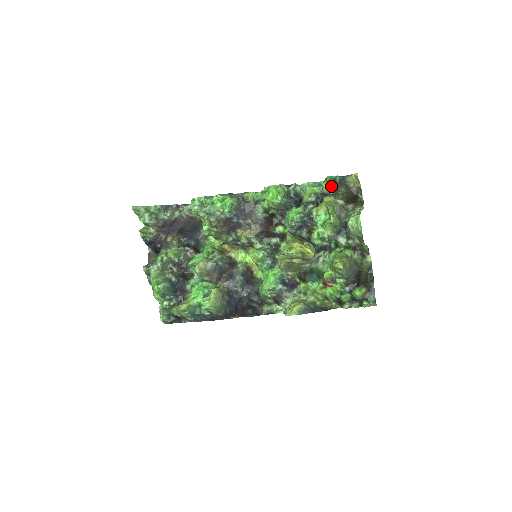
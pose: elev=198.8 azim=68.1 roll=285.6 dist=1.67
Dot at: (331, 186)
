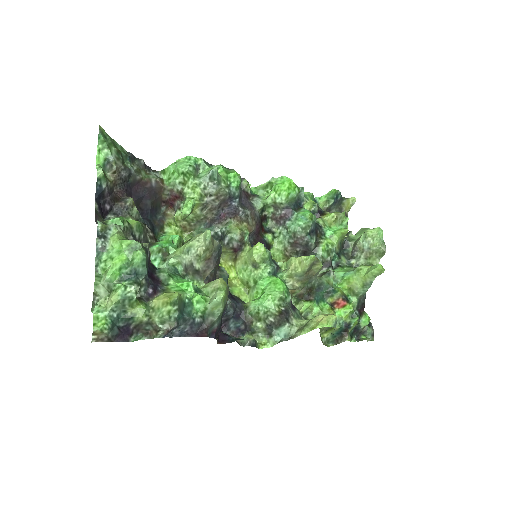
Dot at: (329, 203)
